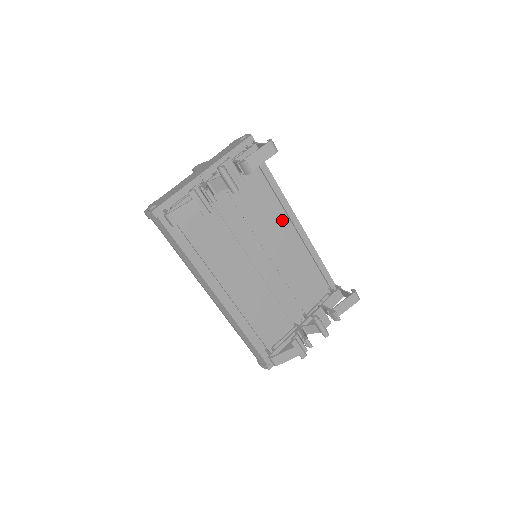
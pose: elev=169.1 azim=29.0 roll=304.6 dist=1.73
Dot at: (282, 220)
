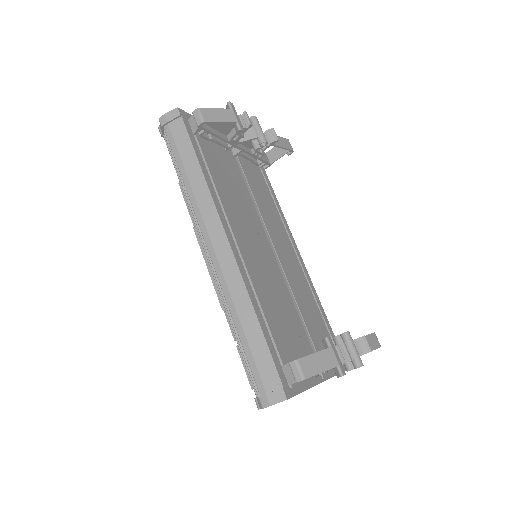
Dot at: (284, 233)
